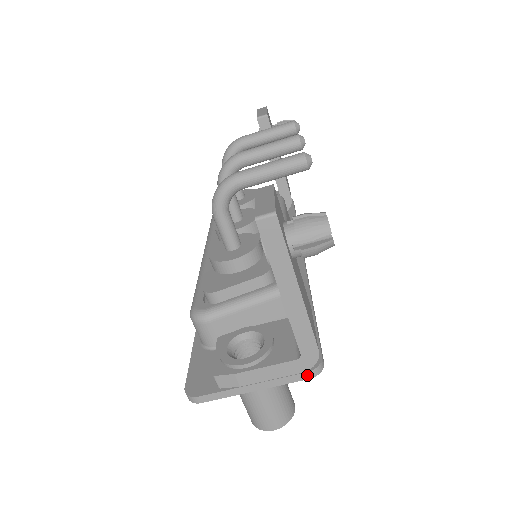
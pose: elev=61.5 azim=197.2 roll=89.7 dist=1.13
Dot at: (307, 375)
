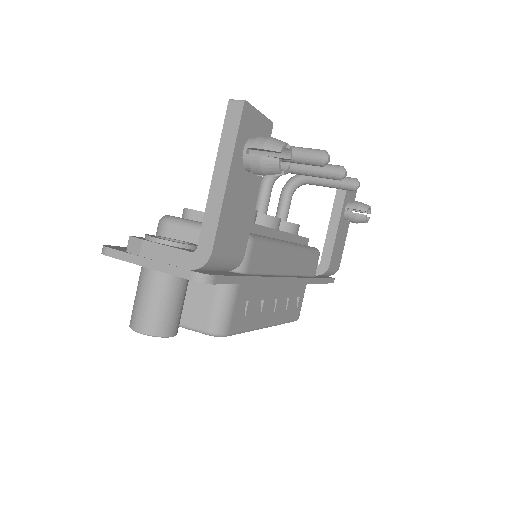
Dot at: (191, 275)
